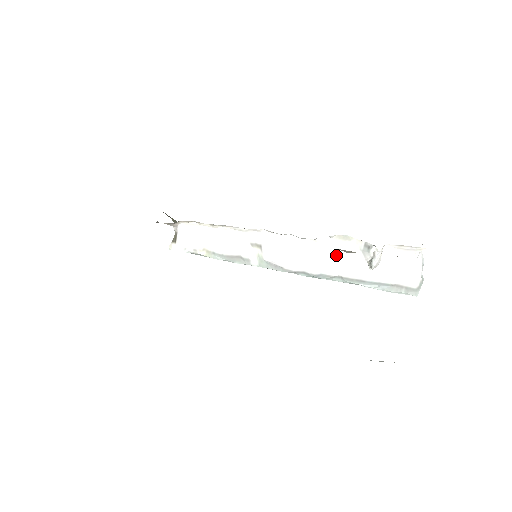
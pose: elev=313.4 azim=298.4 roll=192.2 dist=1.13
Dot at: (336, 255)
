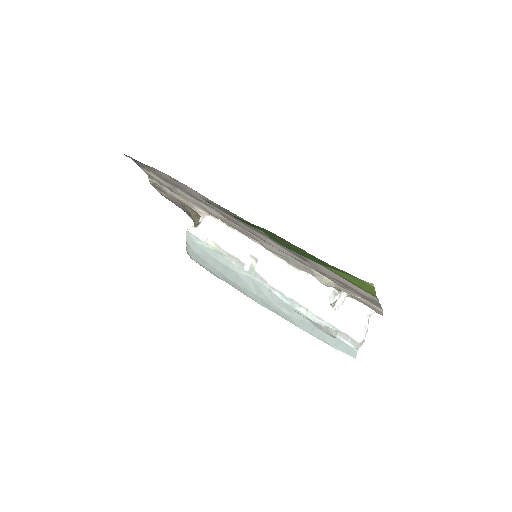
Dot at: (310, 290)
